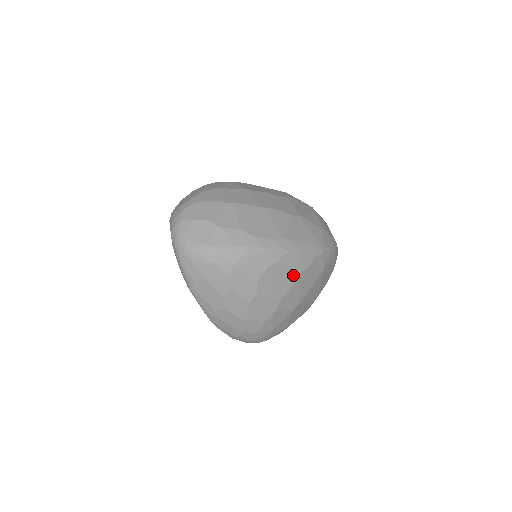
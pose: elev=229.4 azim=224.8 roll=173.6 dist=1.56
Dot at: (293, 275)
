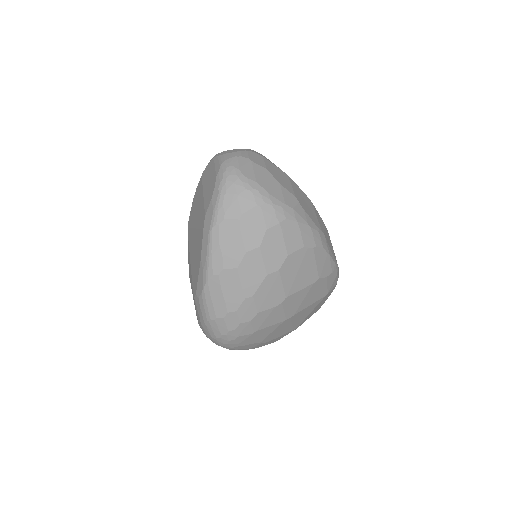
Dot at: (313, 275)
